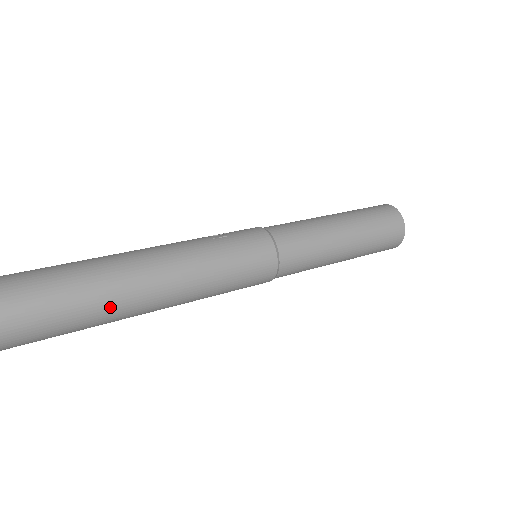
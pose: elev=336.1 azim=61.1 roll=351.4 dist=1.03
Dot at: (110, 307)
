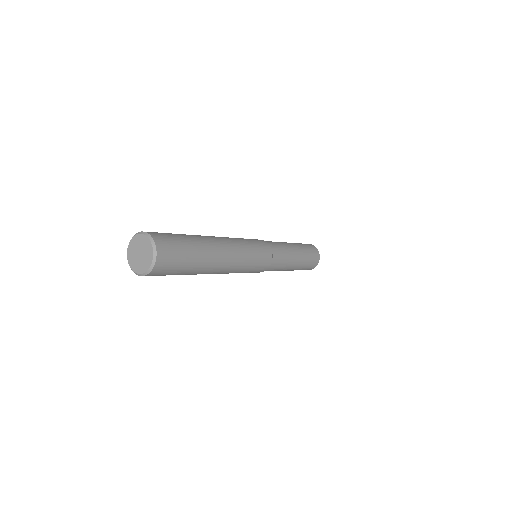
Dot at: (208, 256)
